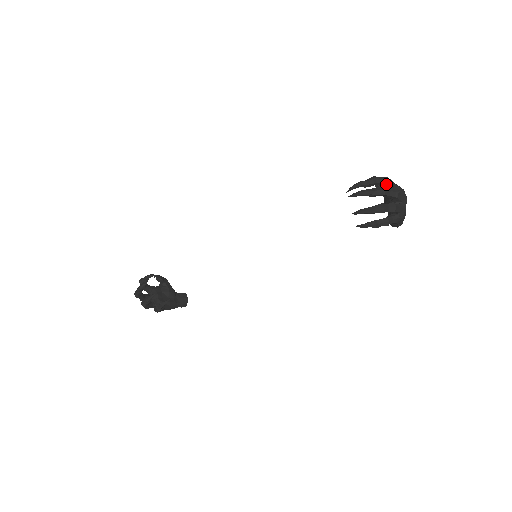
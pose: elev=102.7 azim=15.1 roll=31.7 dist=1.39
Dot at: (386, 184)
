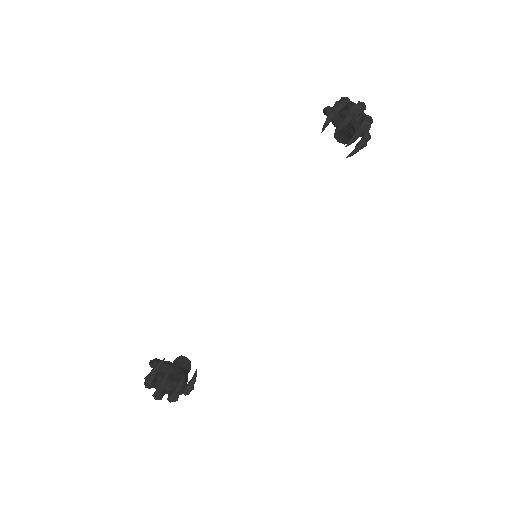
Dot at: (348, 103)
